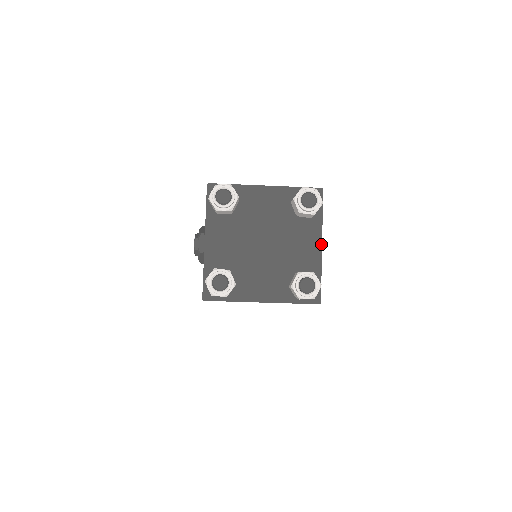
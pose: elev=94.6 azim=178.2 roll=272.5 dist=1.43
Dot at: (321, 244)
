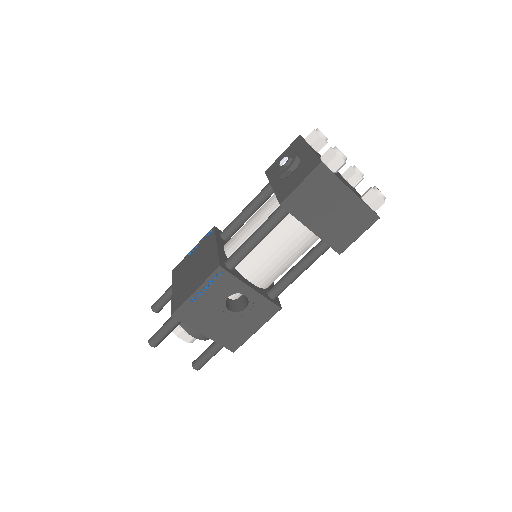
Dot at: occluded
